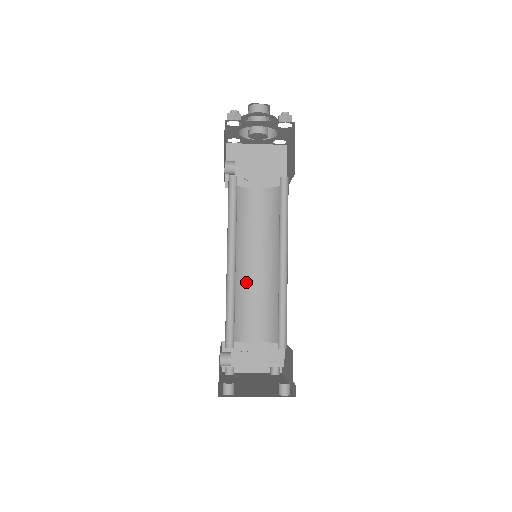
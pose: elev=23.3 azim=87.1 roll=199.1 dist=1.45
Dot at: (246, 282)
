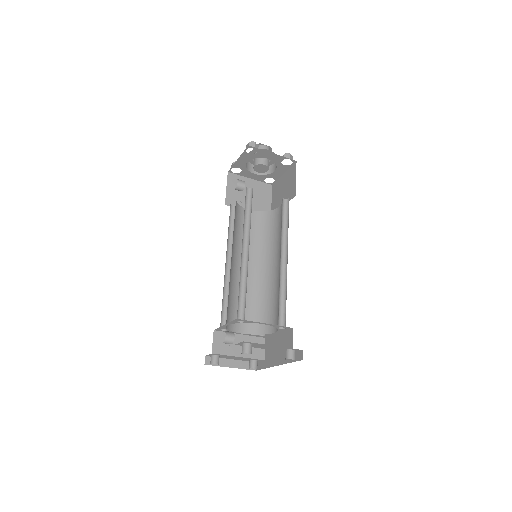
Dot at: (239, 281)
